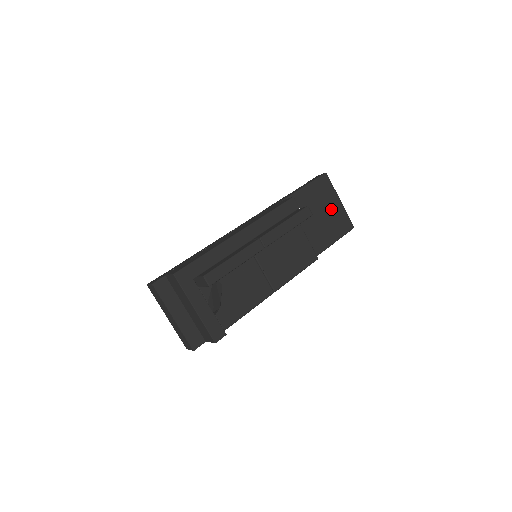
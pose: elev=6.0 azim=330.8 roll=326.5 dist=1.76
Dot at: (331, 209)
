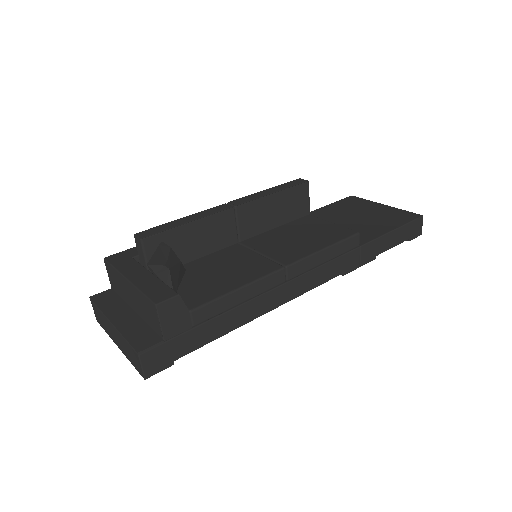
Dot at: (372, 212)
